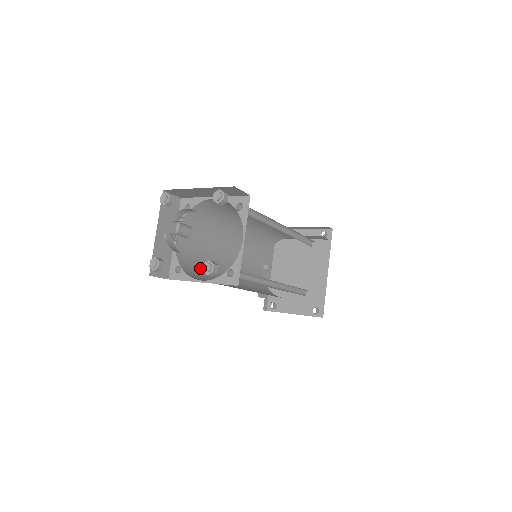
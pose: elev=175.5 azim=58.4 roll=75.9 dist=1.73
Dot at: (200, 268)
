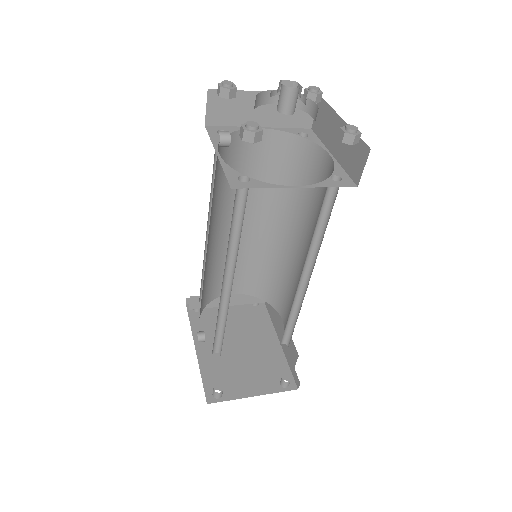
Dot at: (234, 218)
